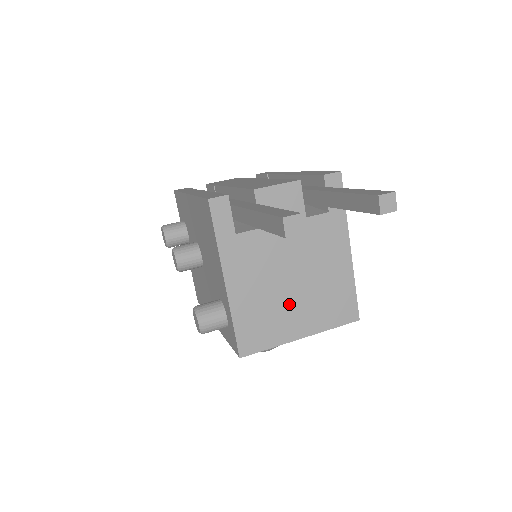
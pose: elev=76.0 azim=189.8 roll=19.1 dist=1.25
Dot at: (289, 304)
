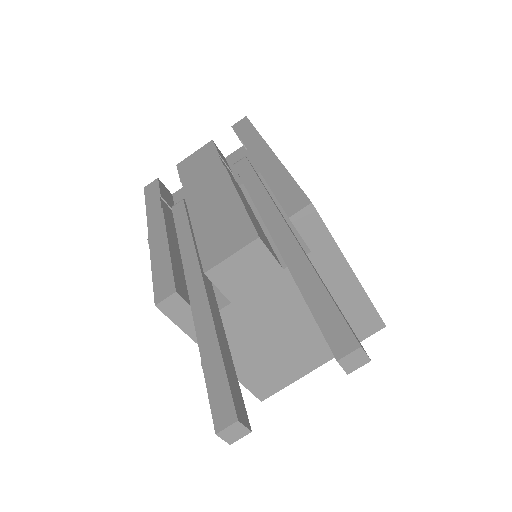
Dot at: (296, 347)
